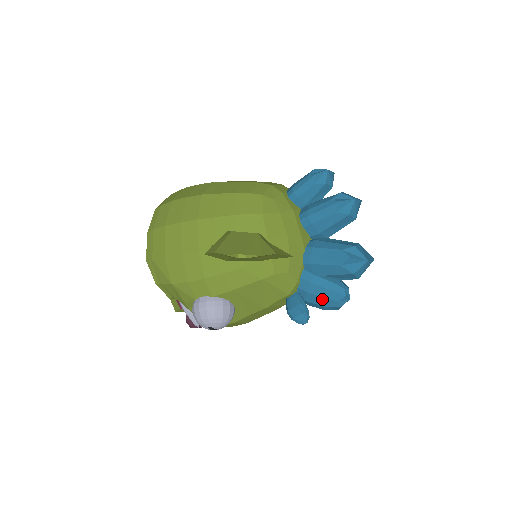
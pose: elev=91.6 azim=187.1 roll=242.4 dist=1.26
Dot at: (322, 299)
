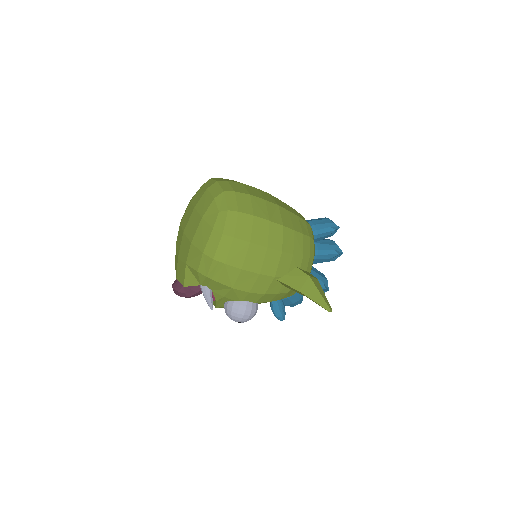
Dot at: (291, 303)
